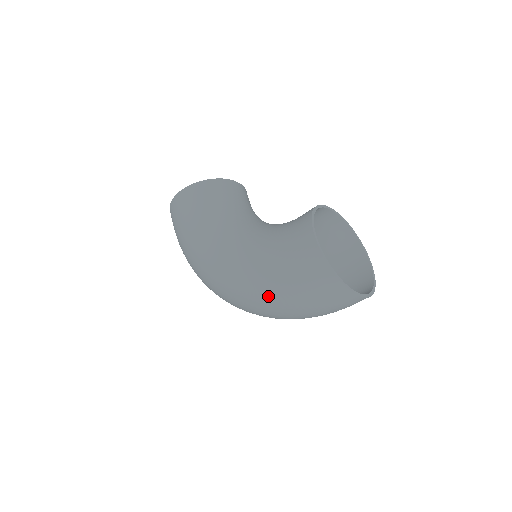
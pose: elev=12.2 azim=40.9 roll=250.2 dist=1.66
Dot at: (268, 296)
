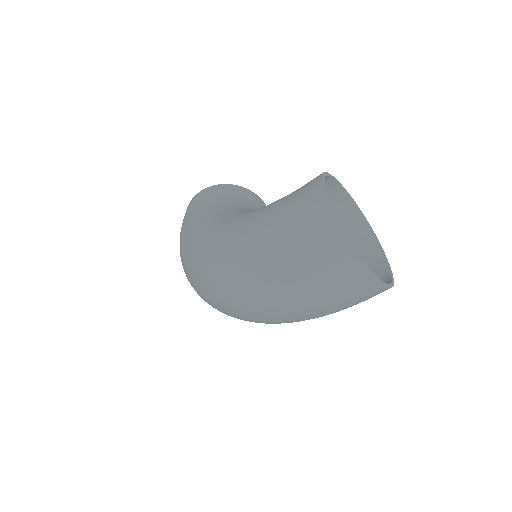
Dot at: (249, 256)
